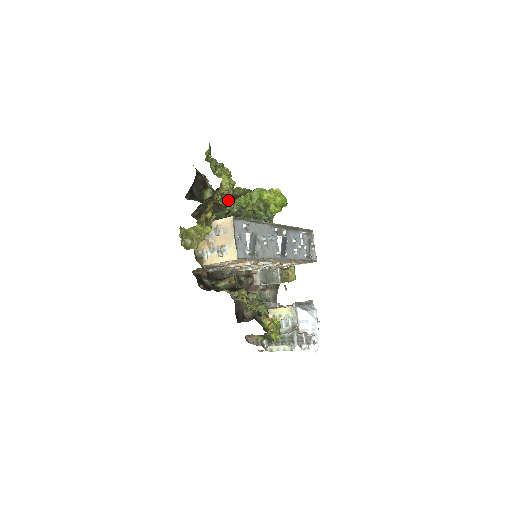
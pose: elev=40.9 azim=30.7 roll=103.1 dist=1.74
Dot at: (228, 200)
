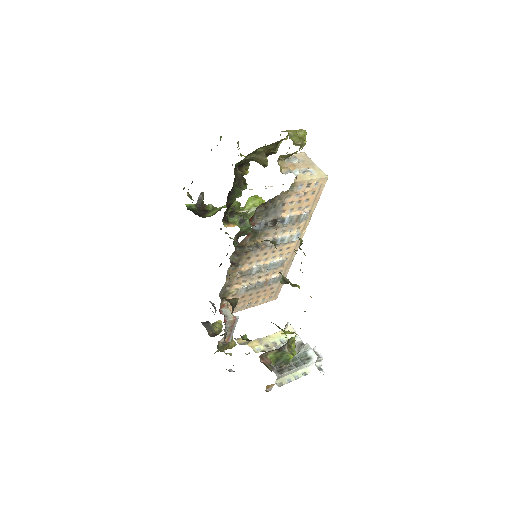
Dot at: occluded
